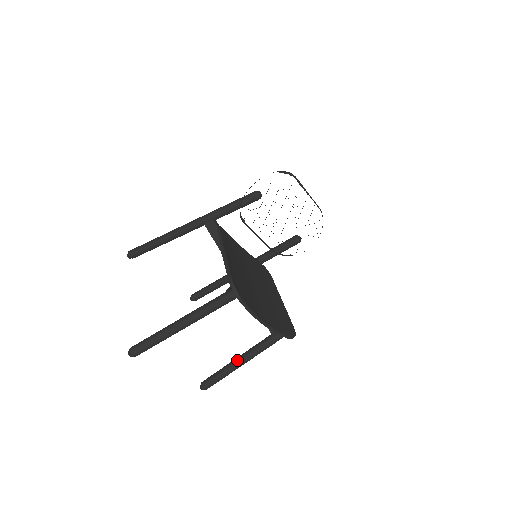
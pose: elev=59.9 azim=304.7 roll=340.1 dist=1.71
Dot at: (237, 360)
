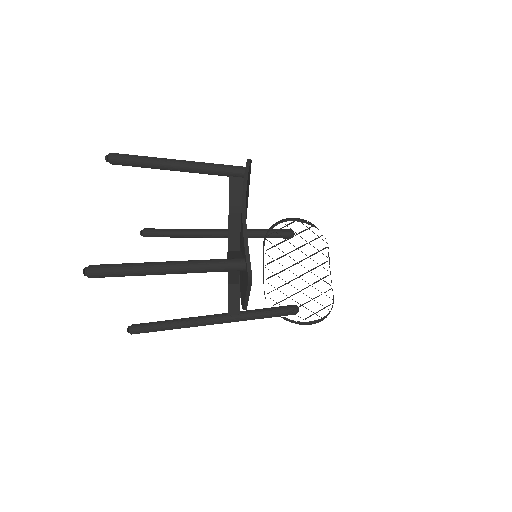
Dot at: (163, 262)
